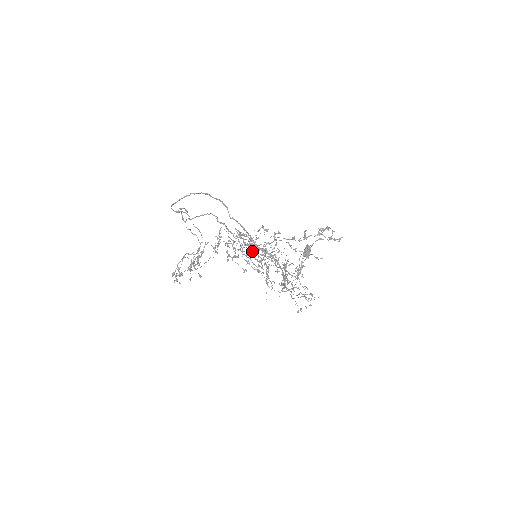
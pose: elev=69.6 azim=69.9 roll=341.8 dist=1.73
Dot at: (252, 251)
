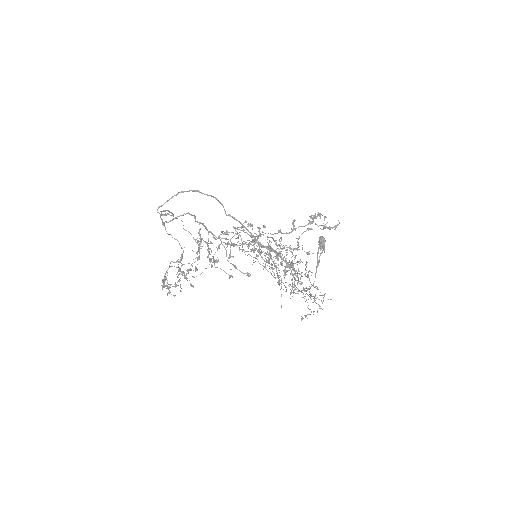
Dot at: (257, 250)
